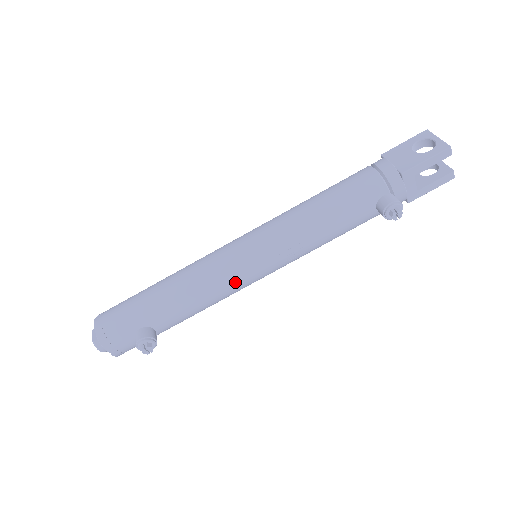
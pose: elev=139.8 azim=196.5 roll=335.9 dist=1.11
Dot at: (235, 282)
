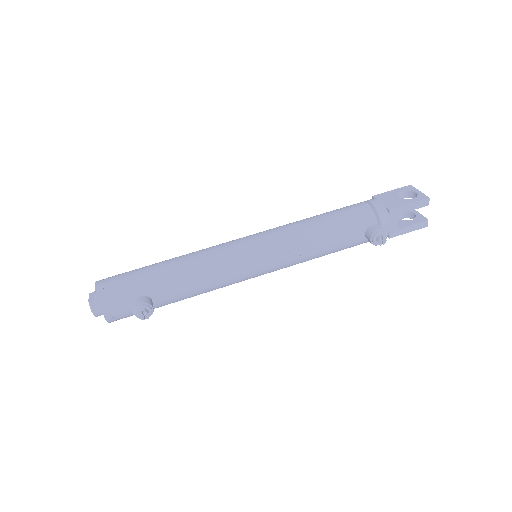
Dot at: (236, 272)
